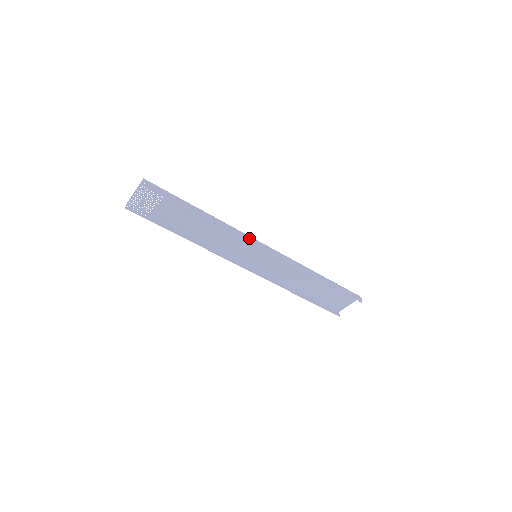
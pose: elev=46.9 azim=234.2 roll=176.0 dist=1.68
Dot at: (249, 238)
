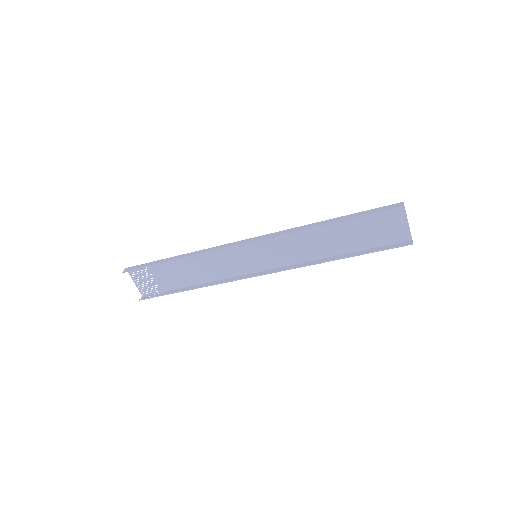
Dot at: (227, 245)
